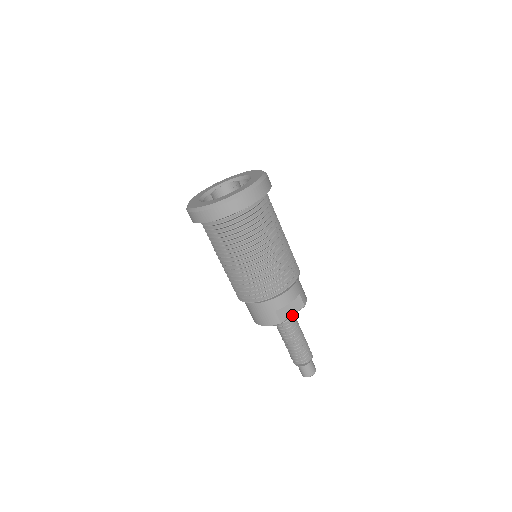
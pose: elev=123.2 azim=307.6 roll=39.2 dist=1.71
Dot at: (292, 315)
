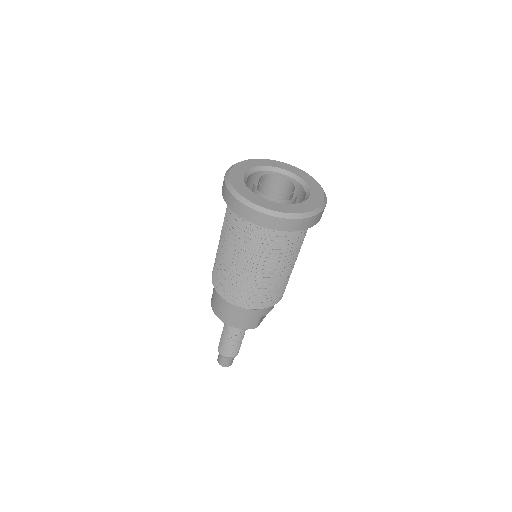
Dot at: (263, 318)
